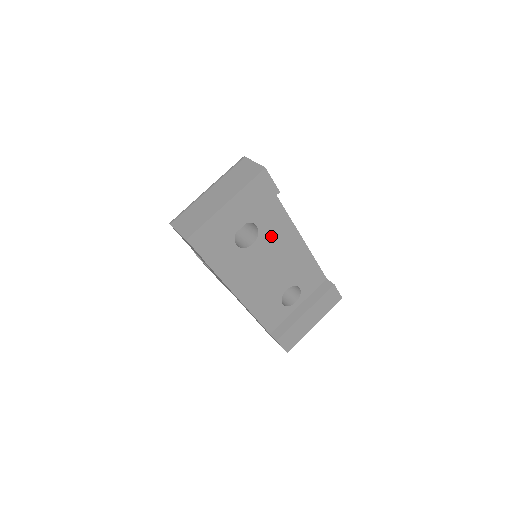
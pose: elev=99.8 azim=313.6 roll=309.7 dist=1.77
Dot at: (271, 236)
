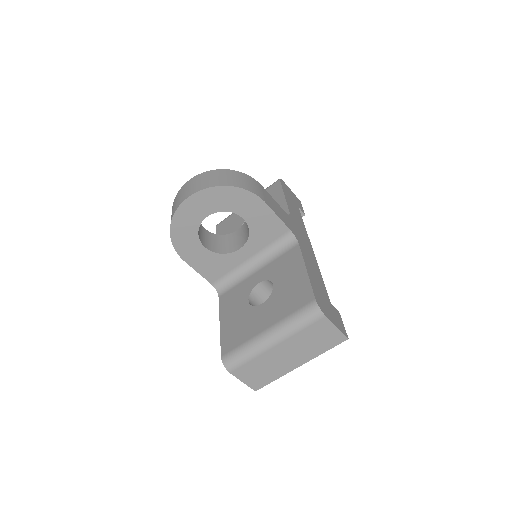
Dot at: occluded
